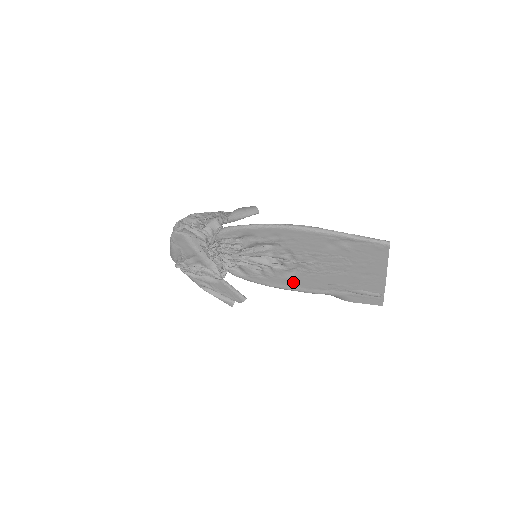
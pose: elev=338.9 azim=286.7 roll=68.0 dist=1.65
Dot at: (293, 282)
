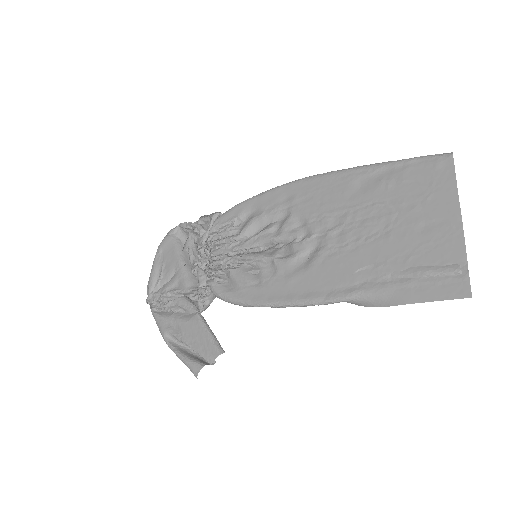
Dot at: (302, 283)
